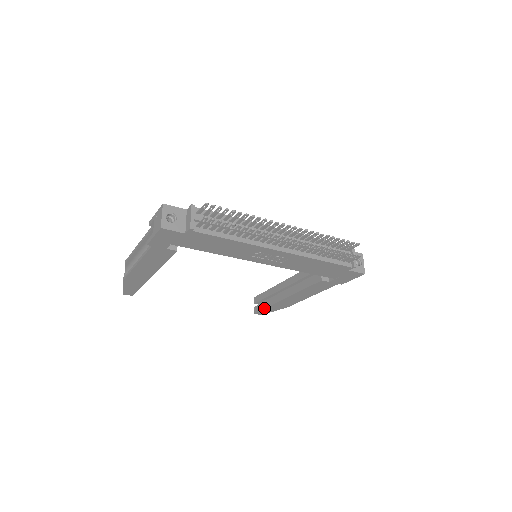
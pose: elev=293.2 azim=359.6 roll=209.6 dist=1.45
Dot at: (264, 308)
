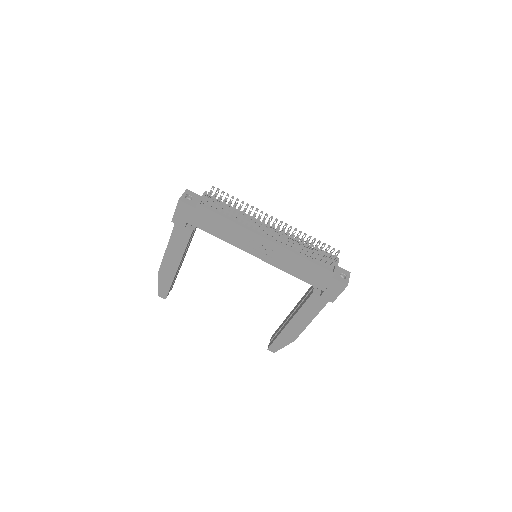
Dot at: (274, 340)
